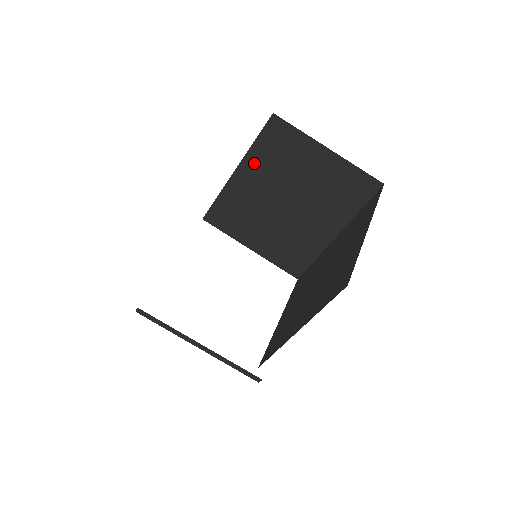
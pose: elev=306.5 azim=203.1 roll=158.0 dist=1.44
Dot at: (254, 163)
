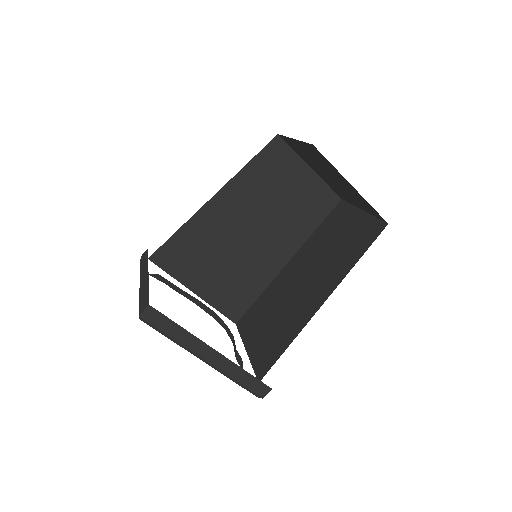
Dot at: (242, 182)
